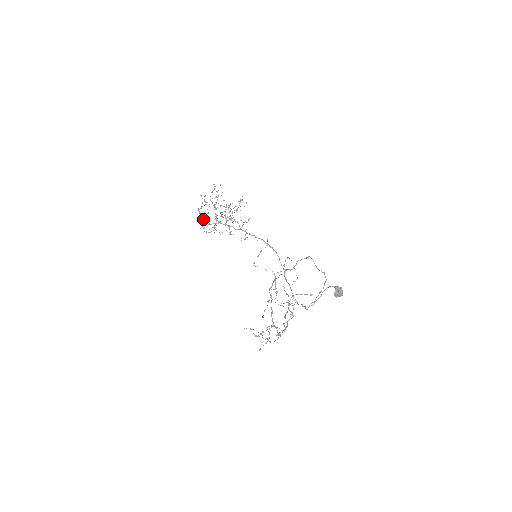
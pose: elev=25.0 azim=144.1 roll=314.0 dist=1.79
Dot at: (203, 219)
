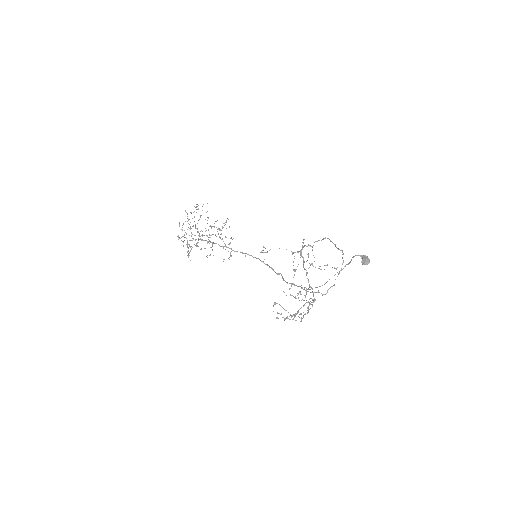
Dot at: (190, 227)
